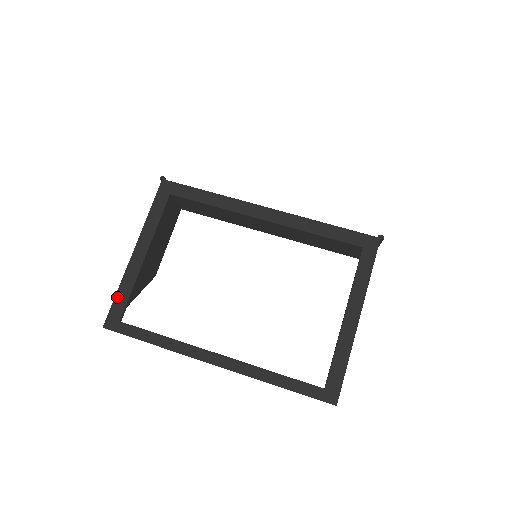
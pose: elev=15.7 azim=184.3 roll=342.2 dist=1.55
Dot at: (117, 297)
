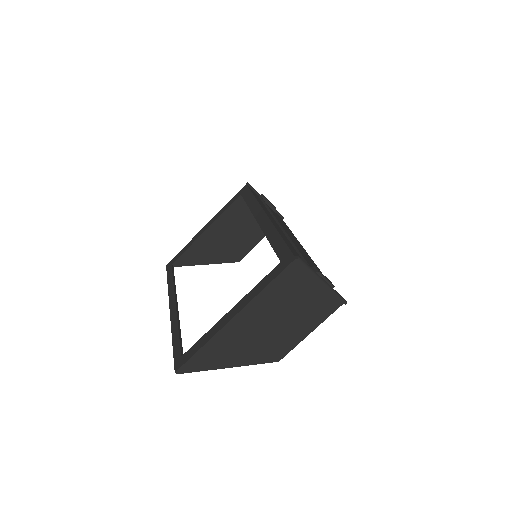
Dot at: (181, 250)
